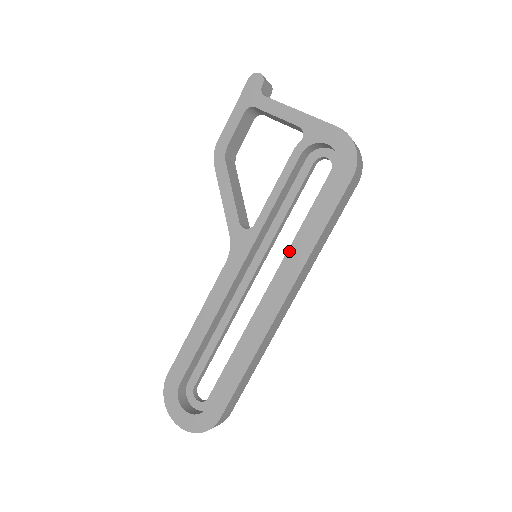
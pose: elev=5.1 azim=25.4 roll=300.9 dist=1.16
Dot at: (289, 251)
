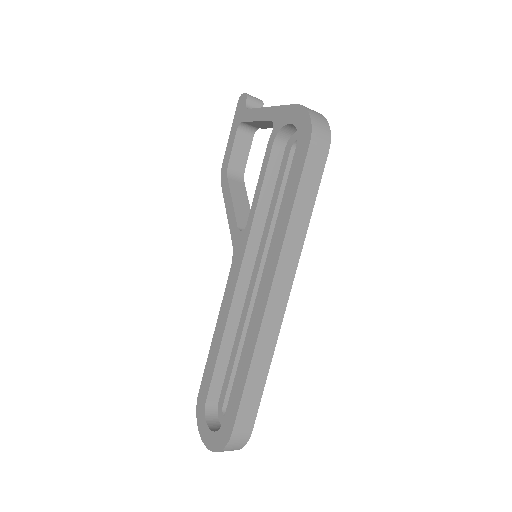
Dot at: occluded
